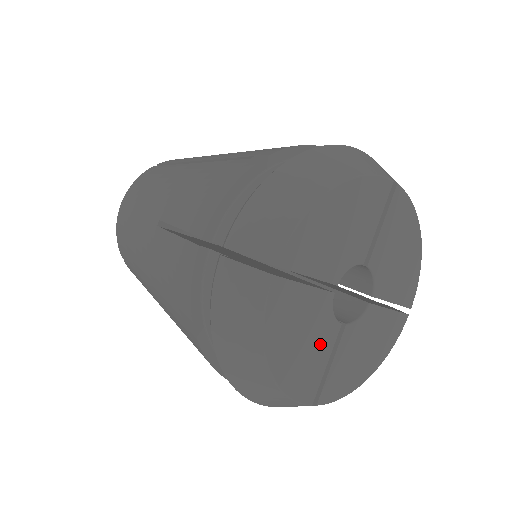
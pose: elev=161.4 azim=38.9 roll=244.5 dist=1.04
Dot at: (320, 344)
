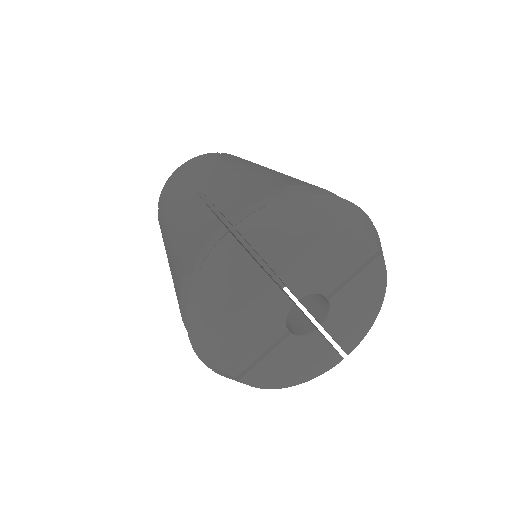
Dot at: (265, 335)
